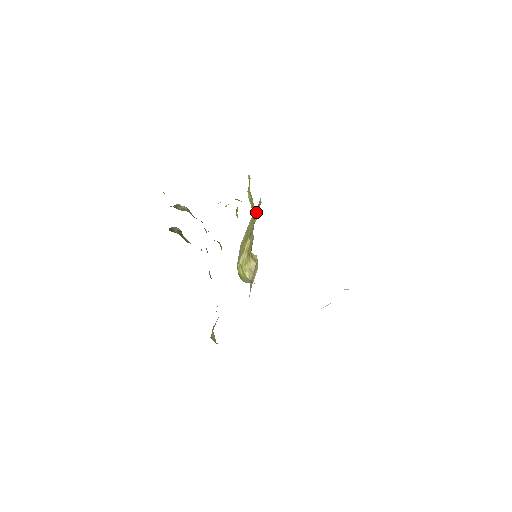
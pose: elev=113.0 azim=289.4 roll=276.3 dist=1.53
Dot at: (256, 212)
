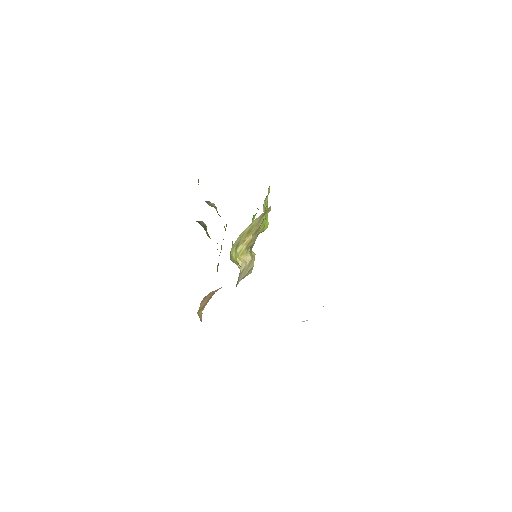
Dot at: (264, 216)
